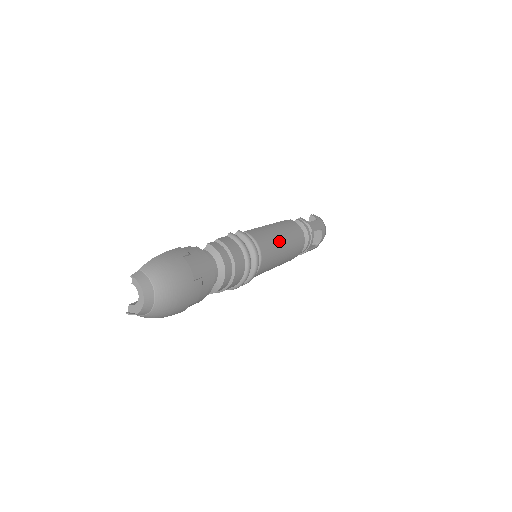
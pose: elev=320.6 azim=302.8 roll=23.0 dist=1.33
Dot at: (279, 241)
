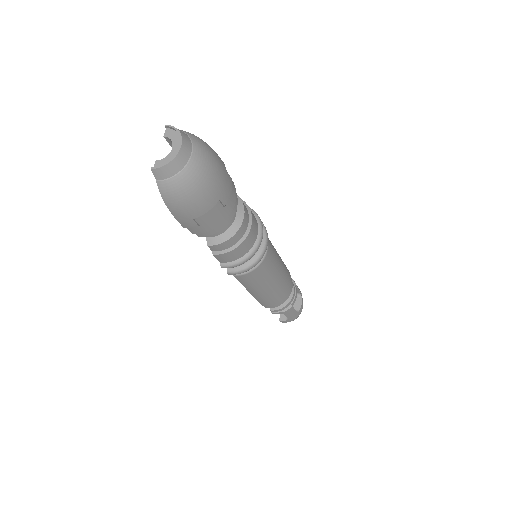
Dot at: occluded
